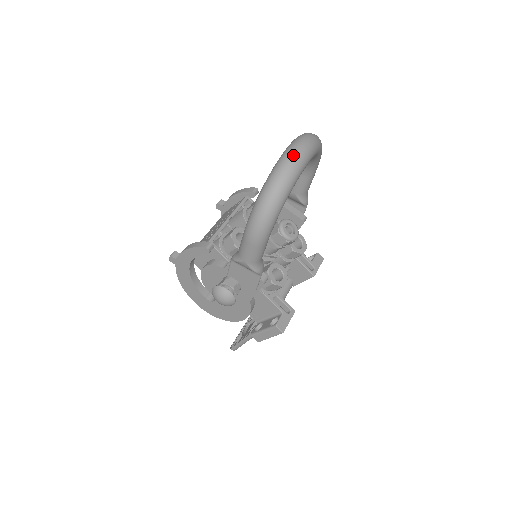
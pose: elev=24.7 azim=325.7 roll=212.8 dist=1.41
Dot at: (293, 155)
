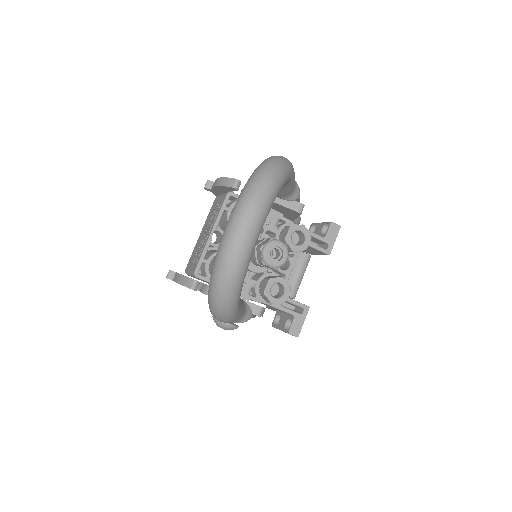
Dot at: (232, 245)
